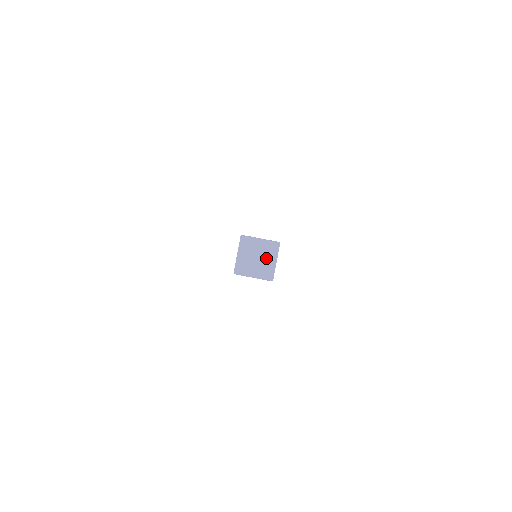
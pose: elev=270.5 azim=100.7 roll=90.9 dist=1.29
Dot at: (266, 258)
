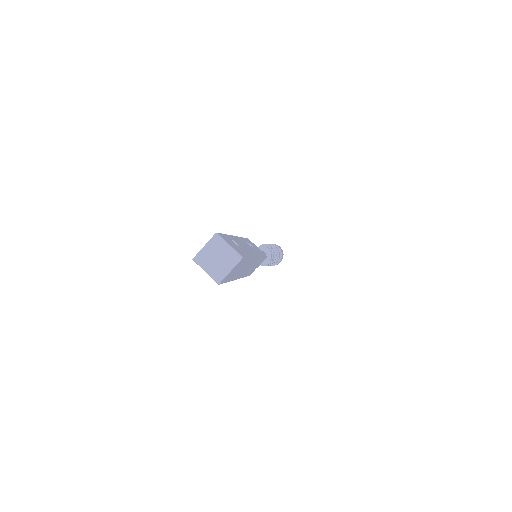
Dot at: (224, 263)
